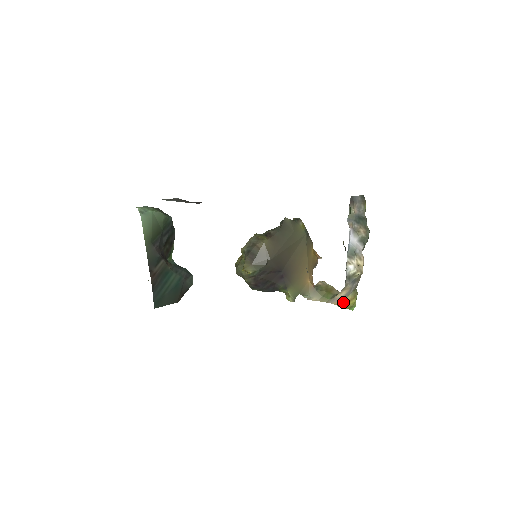
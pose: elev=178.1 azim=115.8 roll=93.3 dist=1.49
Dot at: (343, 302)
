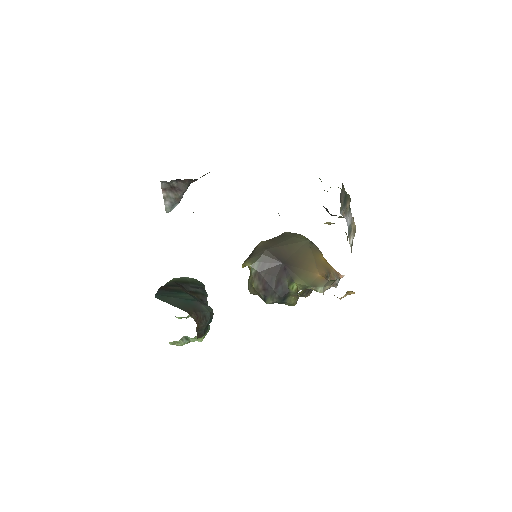
Dot at: occluded
